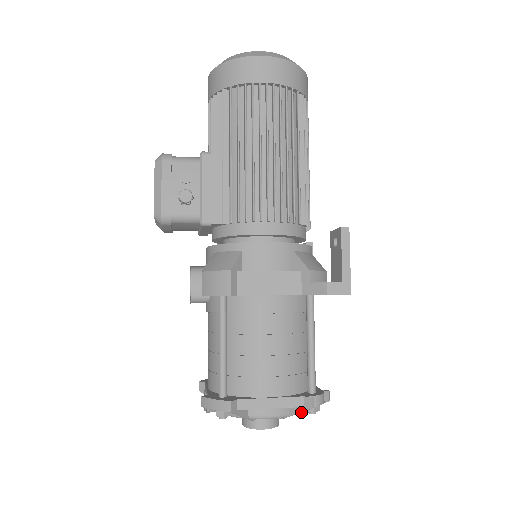
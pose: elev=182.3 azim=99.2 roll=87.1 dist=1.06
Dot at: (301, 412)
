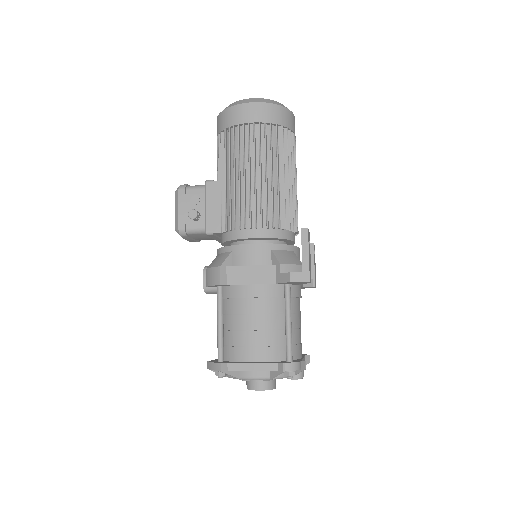
Dot at: occluded
